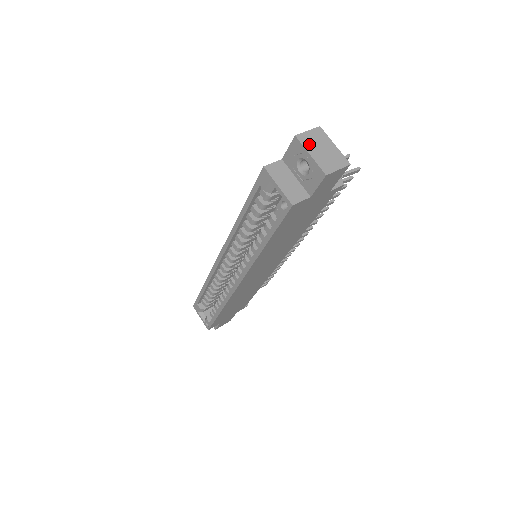
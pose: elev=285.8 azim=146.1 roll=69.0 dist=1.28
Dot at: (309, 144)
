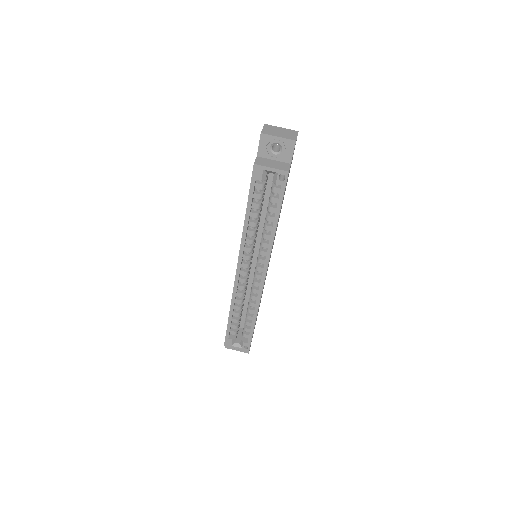
Dot at: (271, 133)
